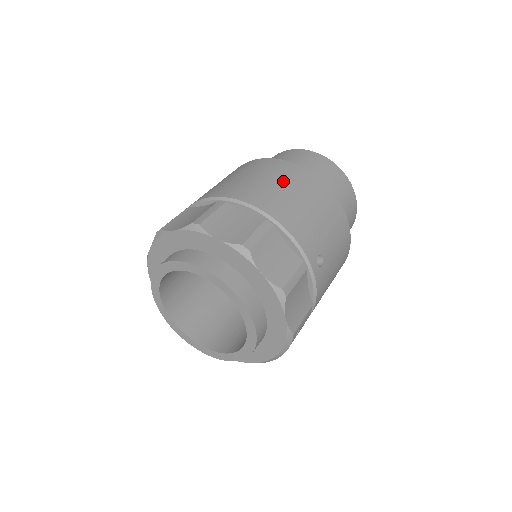
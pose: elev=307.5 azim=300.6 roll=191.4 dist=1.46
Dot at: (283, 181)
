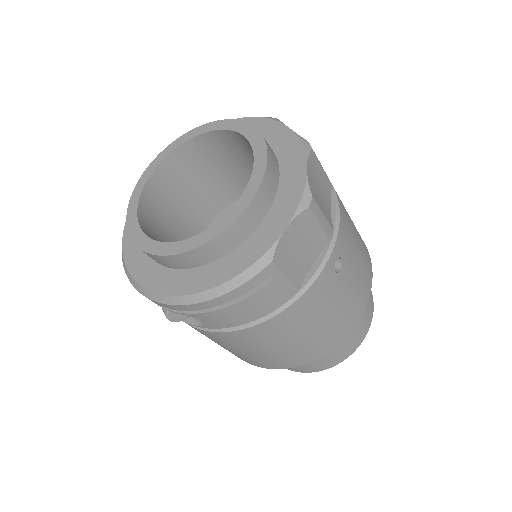
Dot at: occluded
